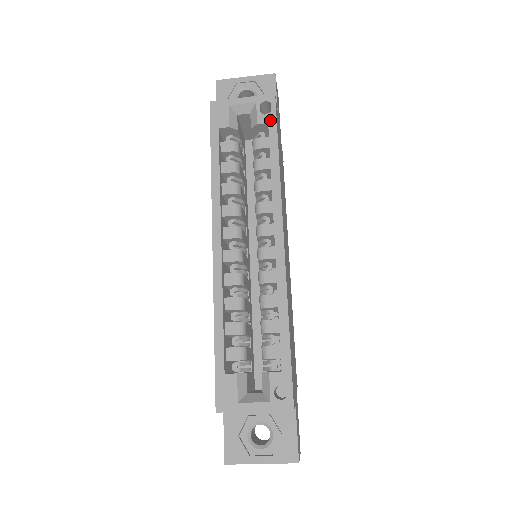
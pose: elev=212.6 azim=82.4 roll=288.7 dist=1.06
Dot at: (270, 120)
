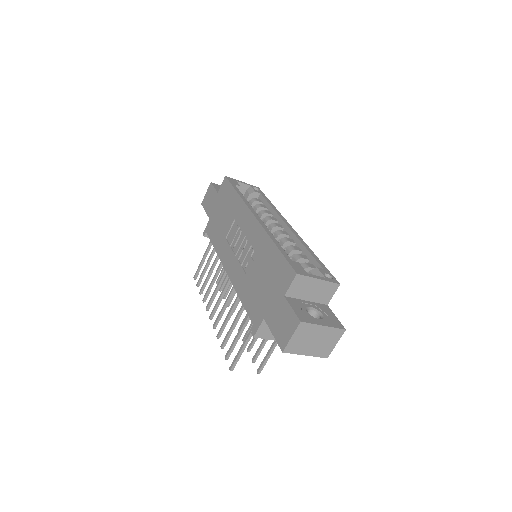
Dot at: (261, 193)
